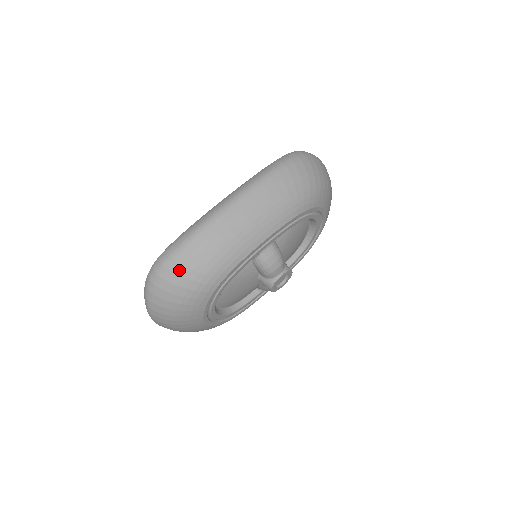
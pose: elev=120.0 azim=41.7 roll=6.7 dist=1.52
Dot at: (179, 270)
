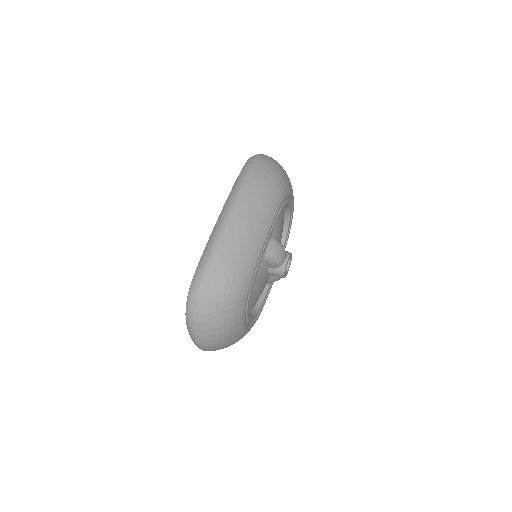
Dot at: (214, 289)
